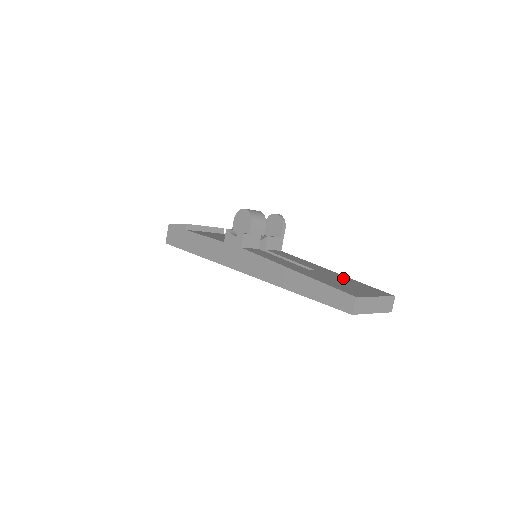
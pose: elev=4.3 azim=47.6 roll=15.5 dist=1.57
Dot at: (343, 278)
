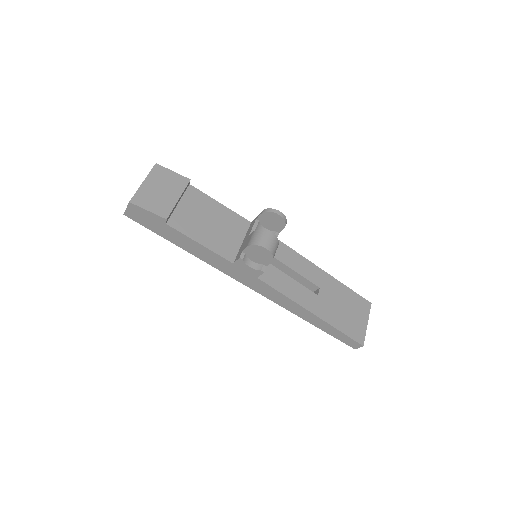
Dot at: (339, 291)
